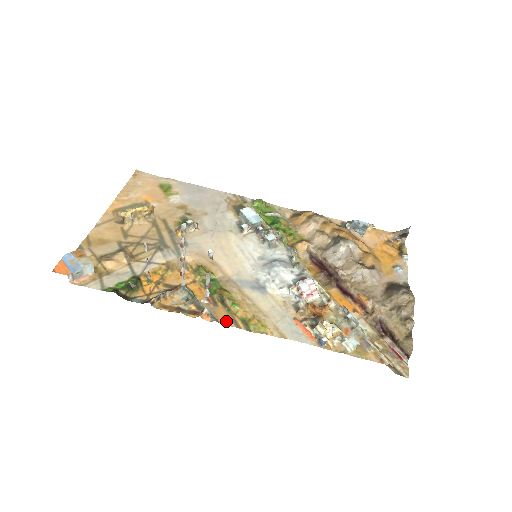
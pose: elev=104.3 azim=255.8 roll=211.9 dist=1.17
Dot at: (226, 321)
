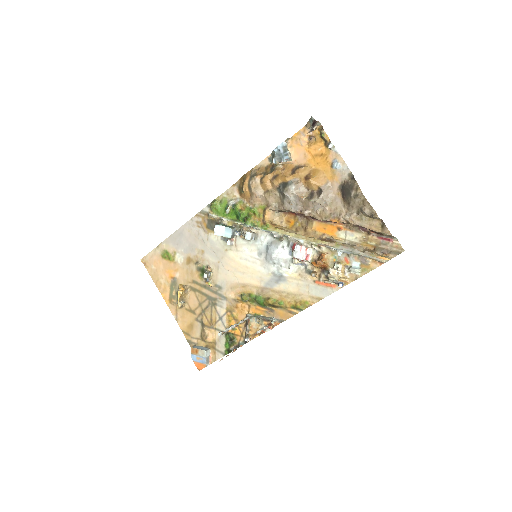
Dot at: (287, 316)
